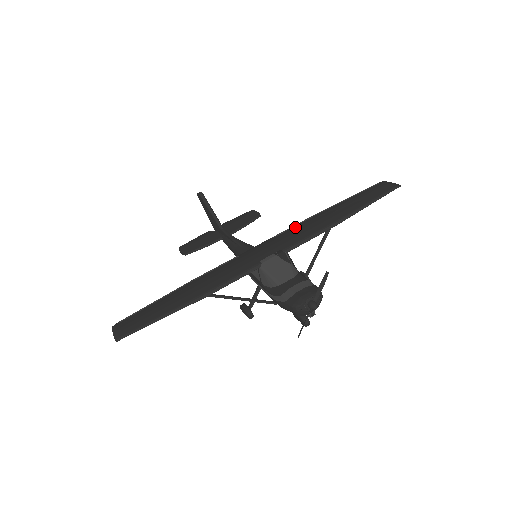
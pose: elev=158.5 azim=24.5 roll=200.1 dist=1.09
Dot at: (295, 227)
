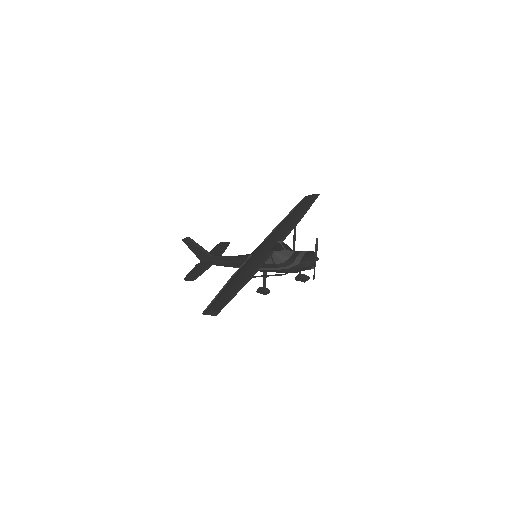
Dot at: (275, 231)
